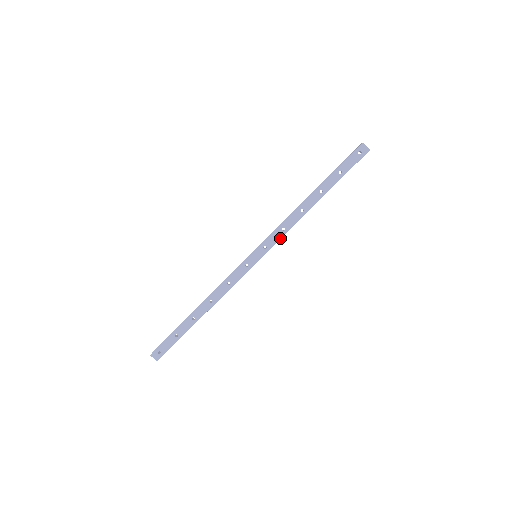
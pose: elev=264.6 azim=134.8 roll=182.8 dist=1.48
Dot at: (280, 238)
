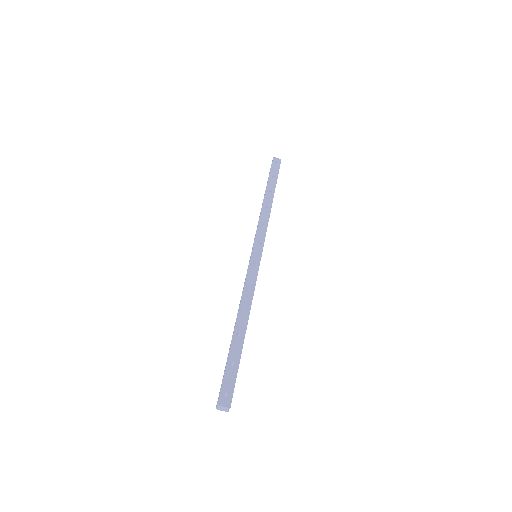
Dot at: (265, 232)
